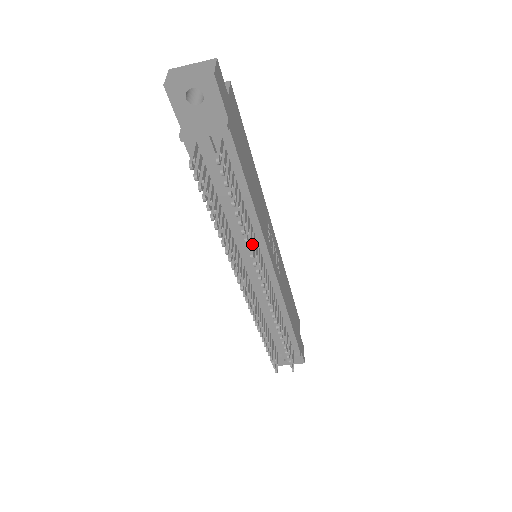
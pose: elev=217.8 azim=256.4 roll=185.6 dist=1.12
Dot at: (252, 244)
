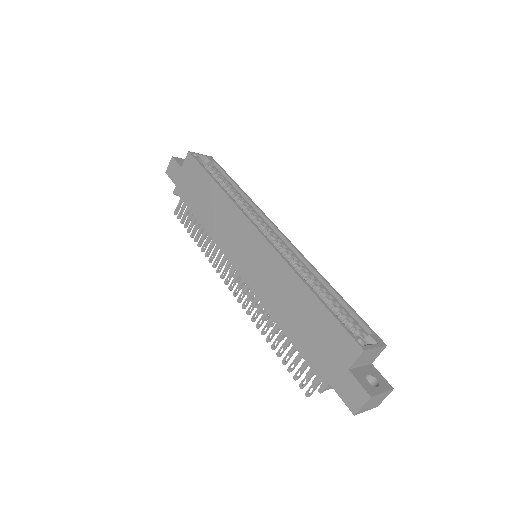
Dot at: occluded
